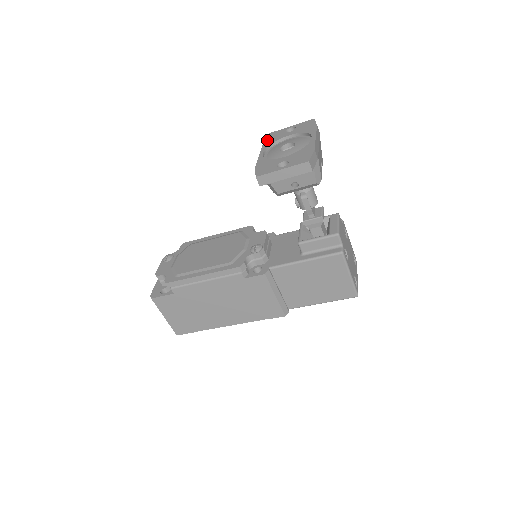
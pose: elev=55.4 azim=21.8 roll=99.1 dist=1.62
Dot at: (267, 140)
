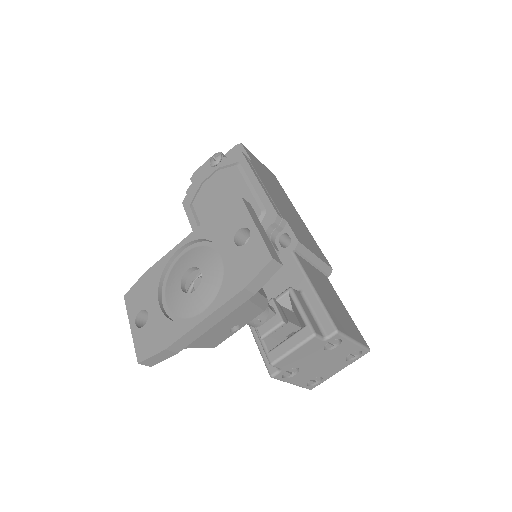
Dot at: (216, 217)
